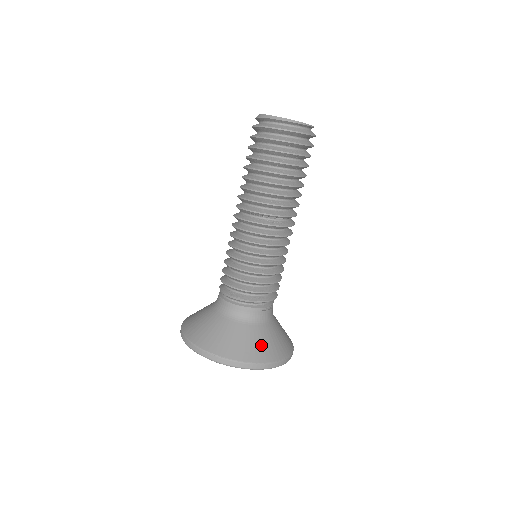
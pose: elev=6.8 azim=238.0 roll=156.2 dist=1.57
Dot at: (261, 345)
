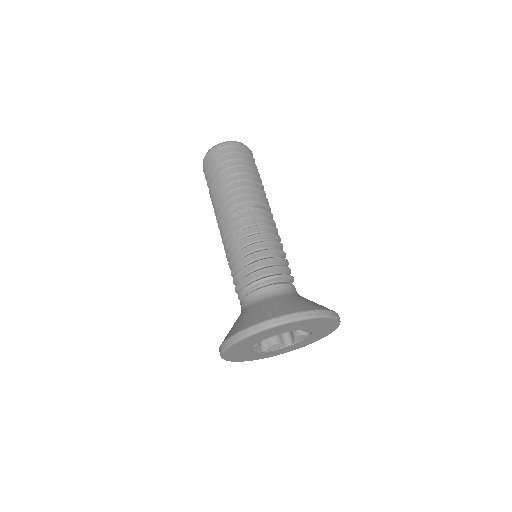
Dot at: occluded
